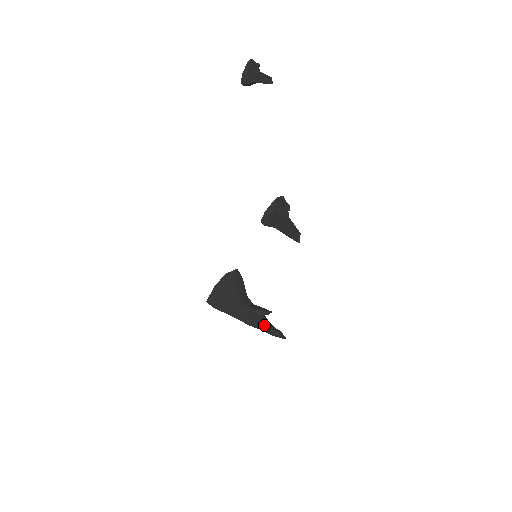
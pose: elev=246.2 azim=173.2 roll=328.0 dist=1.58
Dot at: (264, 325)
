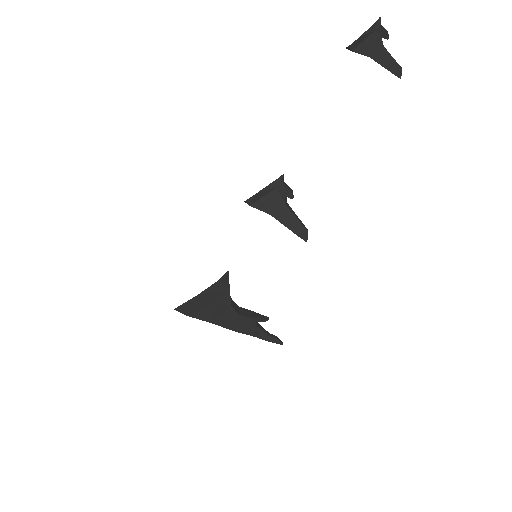
Dot at: (258, 332)
